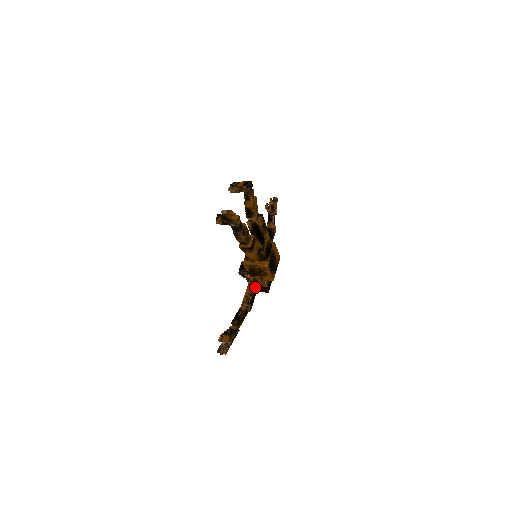
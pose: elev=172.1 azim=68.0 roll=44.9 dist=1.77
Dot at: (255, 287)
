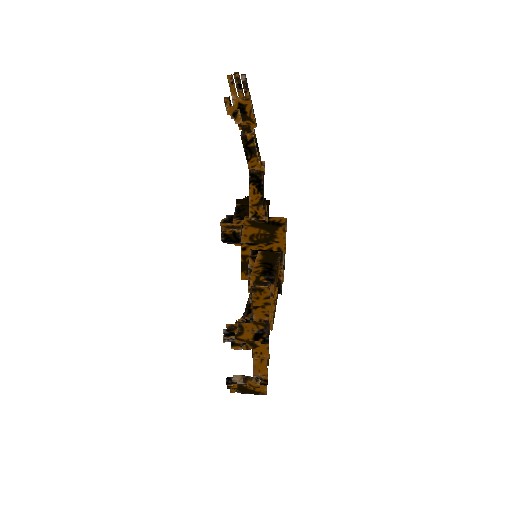
Dot at: occluded
